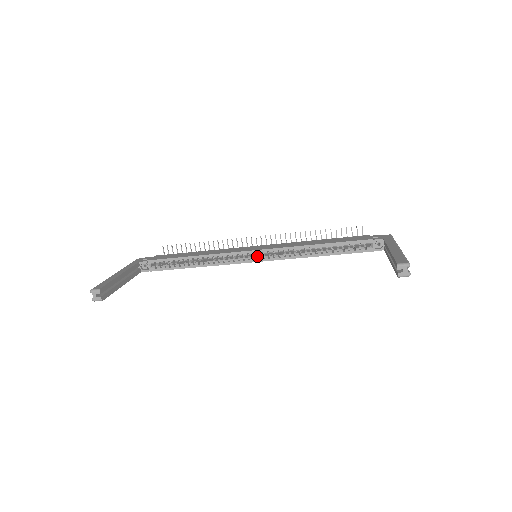
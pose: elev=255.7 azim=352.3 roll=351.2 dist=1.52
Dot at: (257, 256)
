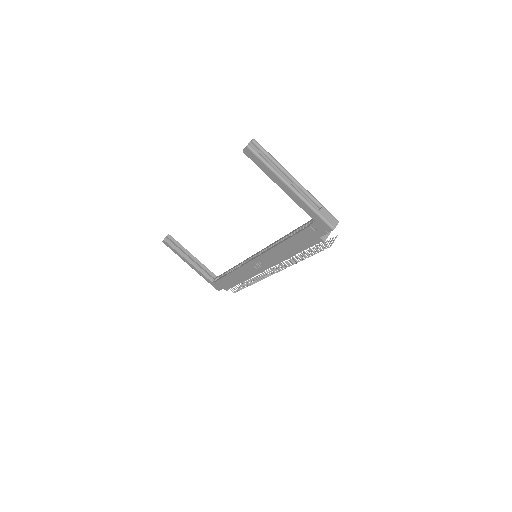
Dot at: occluded
